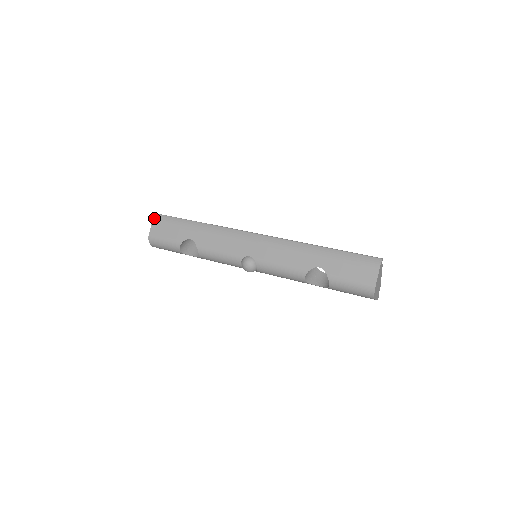
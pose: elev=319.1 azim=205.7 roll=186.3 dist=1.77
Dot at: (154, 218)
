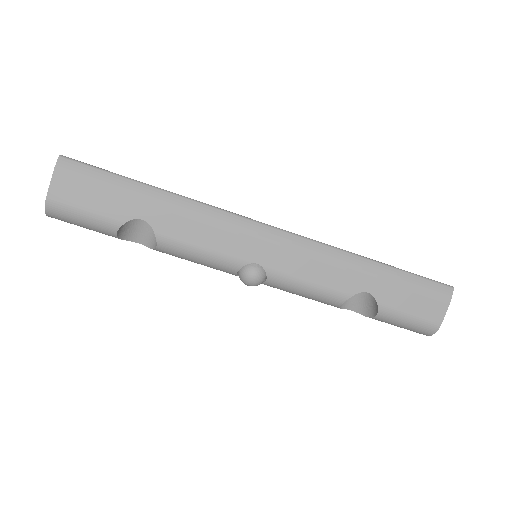
Dot at: (57, 165)
